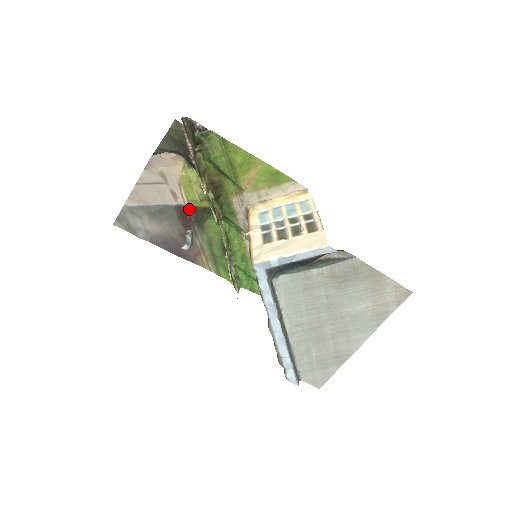
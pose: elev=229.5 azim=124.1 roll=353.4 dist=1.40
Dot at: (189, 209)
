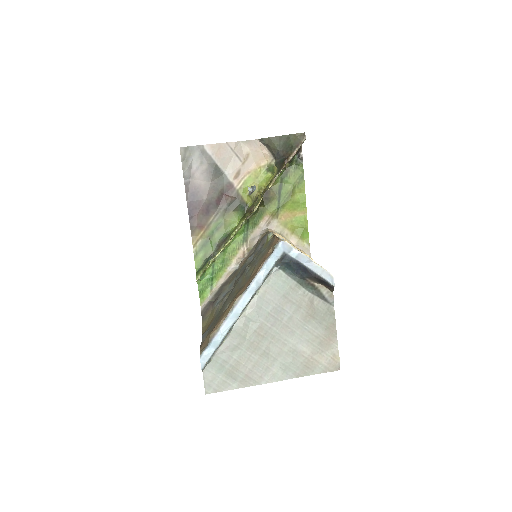
Dot at: (234, 192)
